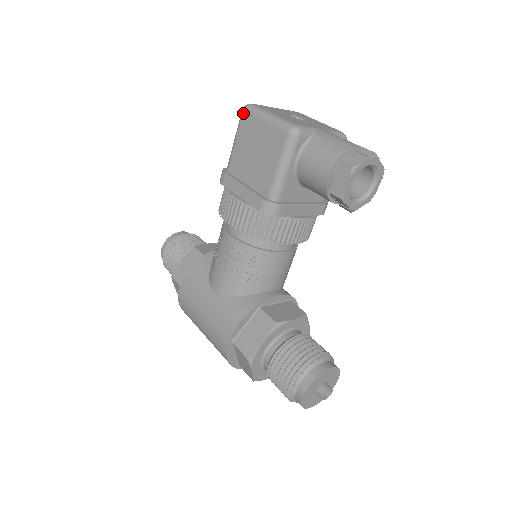
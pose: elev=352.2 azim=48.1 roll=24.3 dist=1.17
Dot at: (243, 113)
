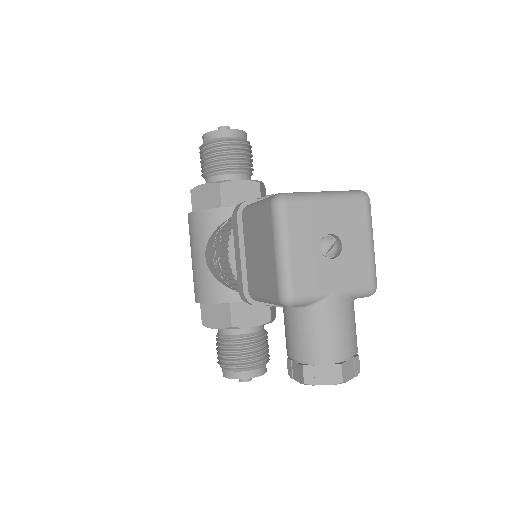
Dot at: (269, 206)
